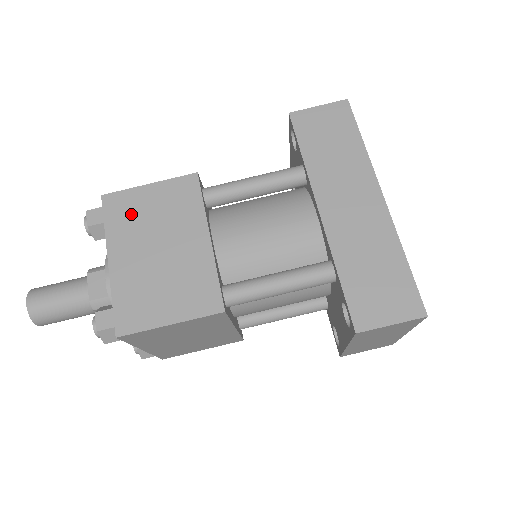
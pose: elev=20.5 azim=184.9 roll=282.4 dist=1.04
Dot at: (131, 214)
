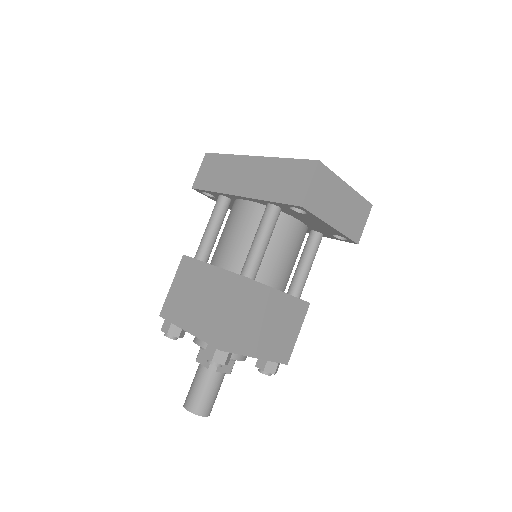
Dot at: (176, 304)
